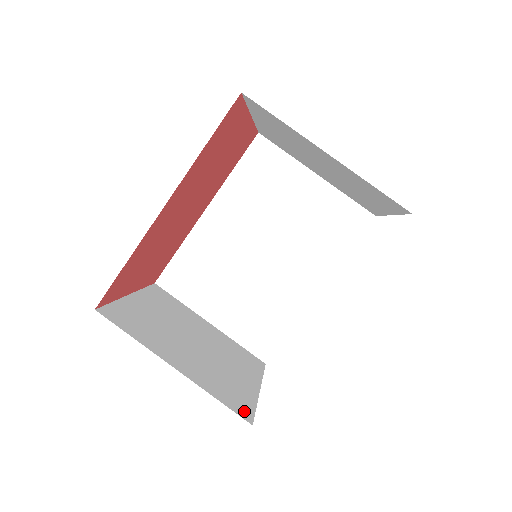
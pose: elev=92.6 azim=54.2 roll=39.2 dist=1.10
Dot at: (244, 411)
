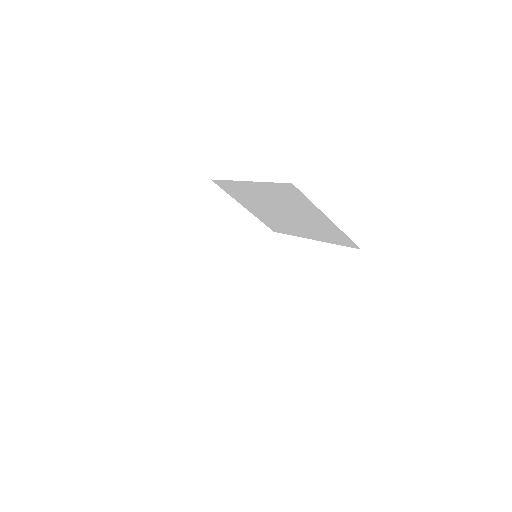
Dot at: (230, 298)
